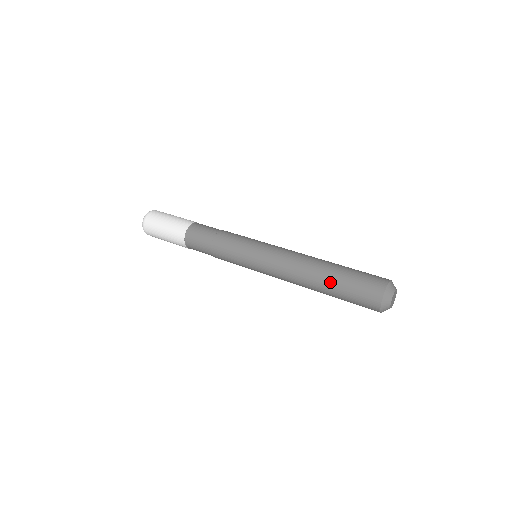
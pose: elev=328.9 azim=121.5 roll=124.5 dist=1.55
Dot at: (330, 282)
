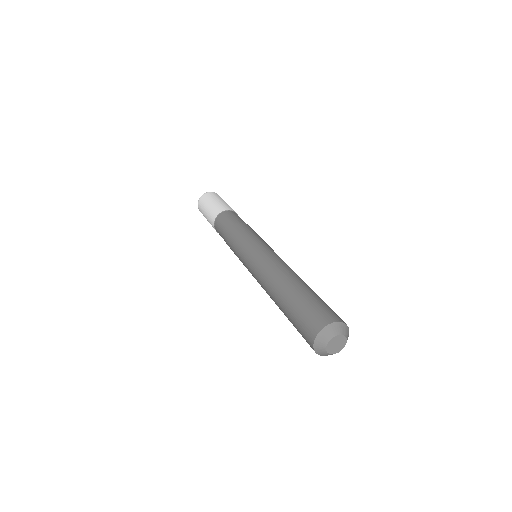
Dot at: (283, 304)
